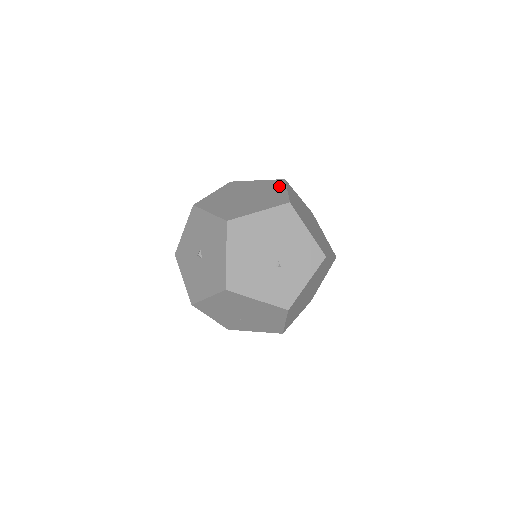
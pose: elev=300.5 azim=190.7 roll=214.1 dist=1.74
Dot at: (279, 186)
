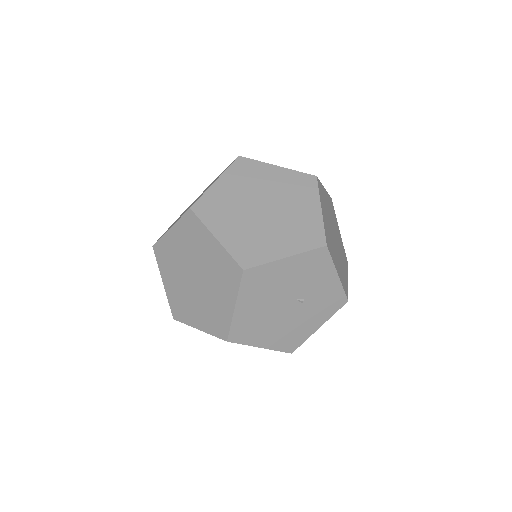
Dot at: (201, 233)
